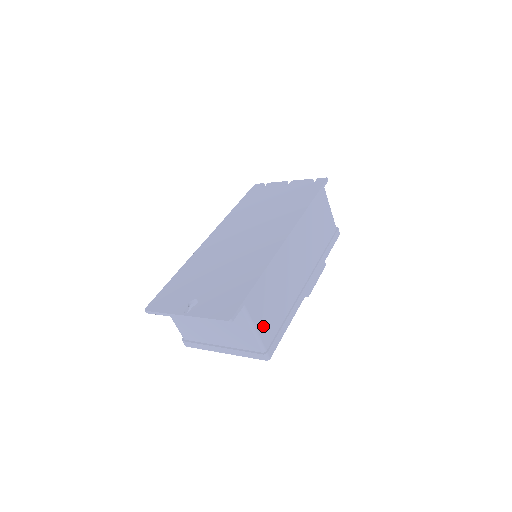
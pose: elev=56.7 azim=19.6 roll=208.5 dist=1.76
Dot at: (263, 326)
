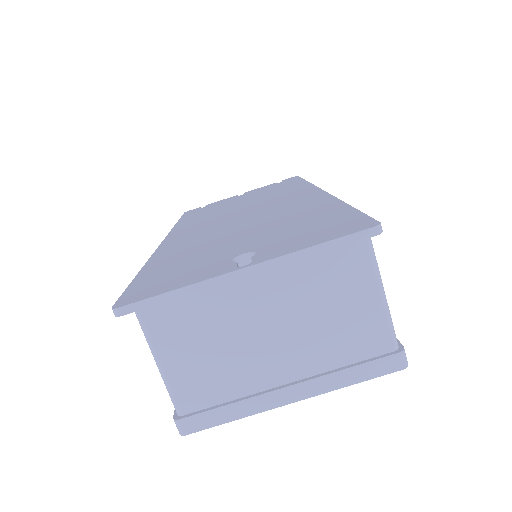
Dot at: occluded
